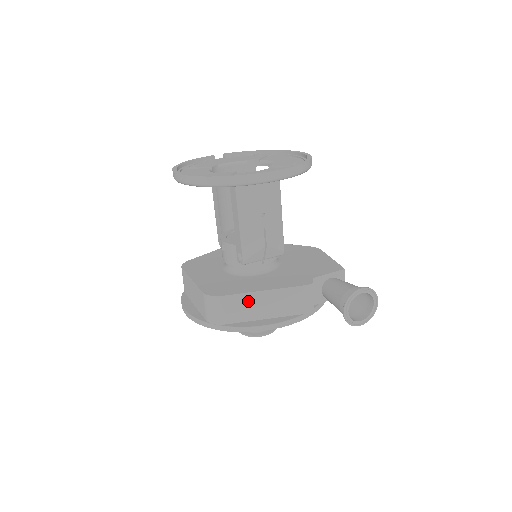
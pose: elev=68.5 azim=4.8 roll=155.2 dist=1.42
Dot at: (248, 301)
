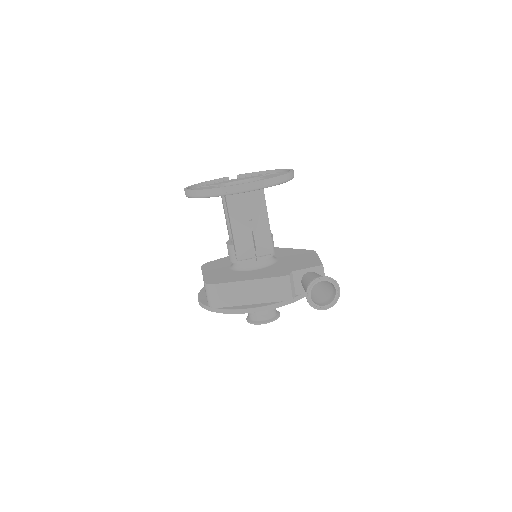
Dot at: (237, 289)
